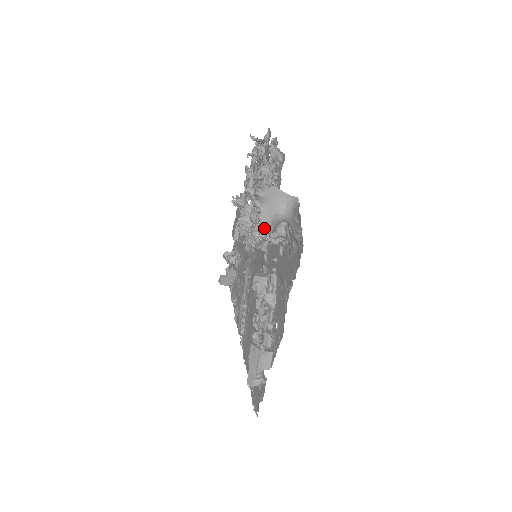
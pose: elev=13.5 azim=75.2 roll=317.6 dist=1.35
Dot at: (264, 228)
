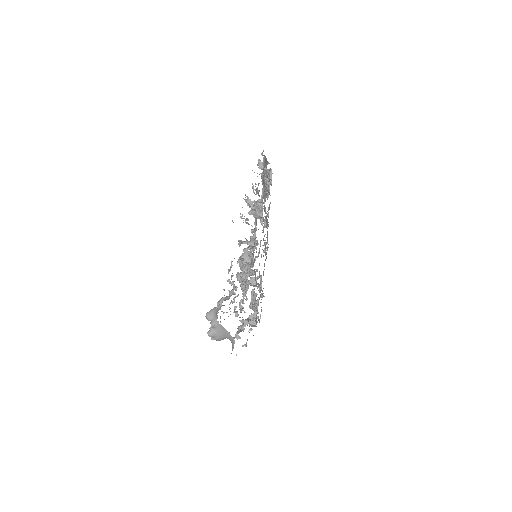
Dot at: occluded
